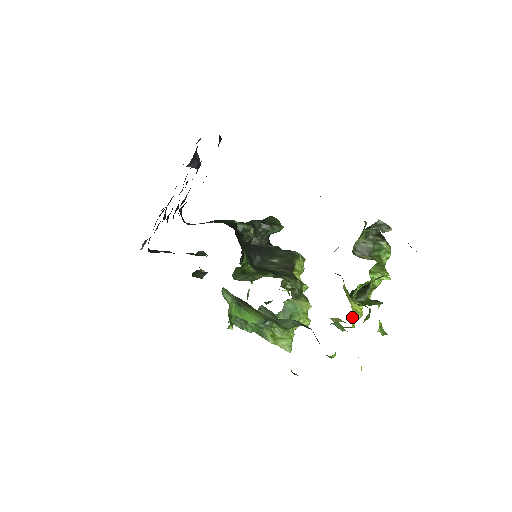
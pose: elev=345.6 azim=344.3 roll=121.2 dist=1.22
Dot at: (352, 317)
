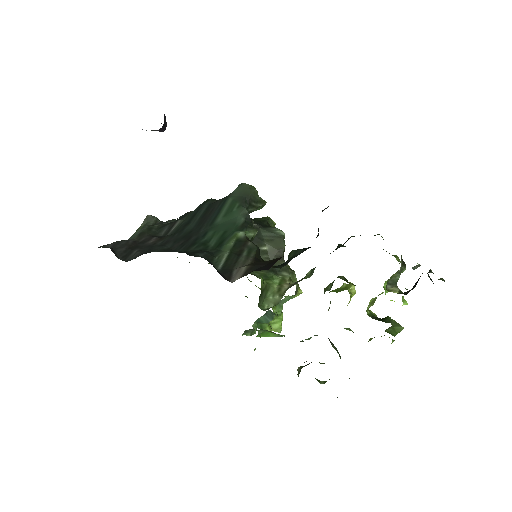
Dot at: occluded
